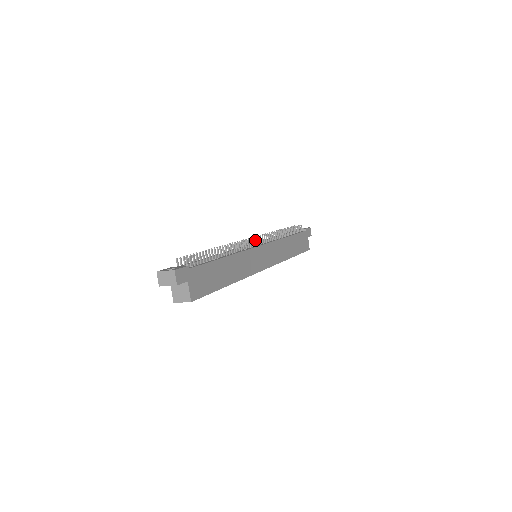
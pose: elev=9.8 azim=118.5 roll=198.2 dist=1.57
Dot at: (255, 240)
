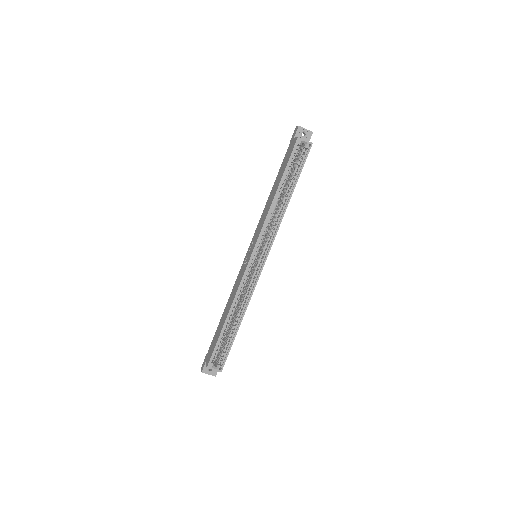
Dot at: occluded
